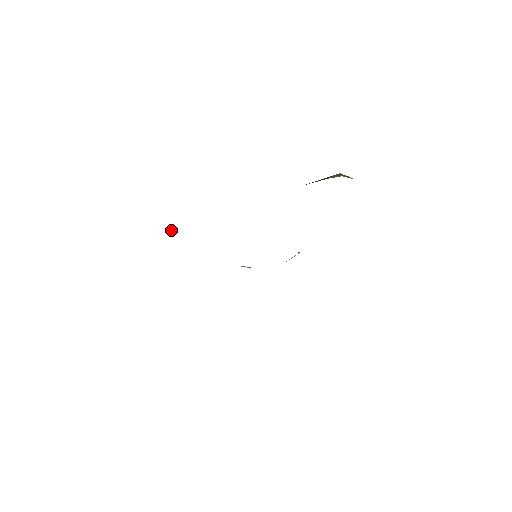
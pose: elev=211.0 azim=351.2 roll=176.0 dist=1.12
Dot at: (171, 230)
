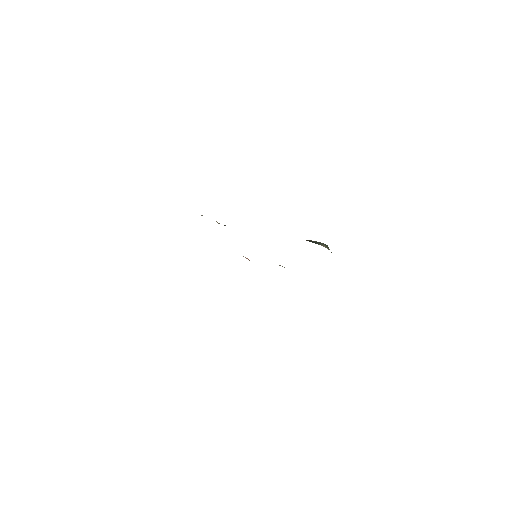
Dot at: (217, 222)
